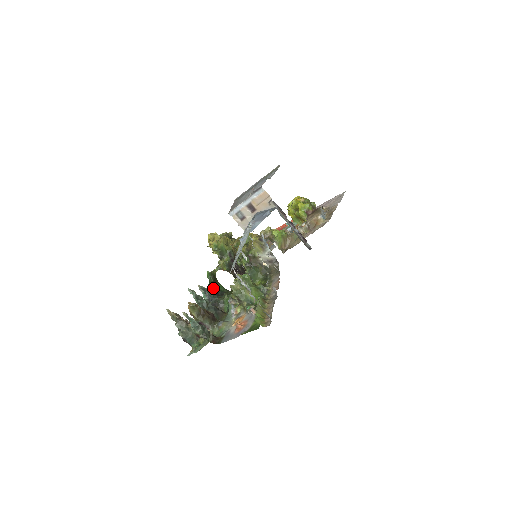
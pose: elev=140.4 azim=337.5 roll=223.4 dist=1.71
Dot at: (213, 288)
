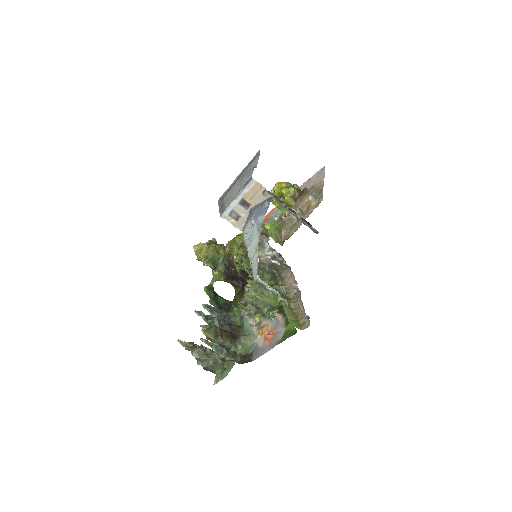
Dot at: (215, 303)
